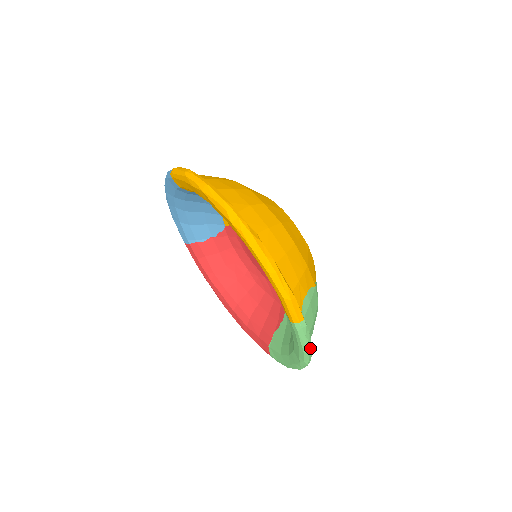
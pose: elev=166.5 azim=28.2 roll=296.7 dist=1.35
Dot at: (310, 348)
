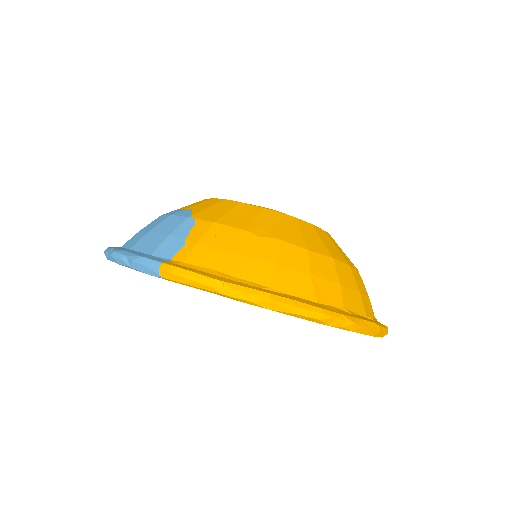
Dot at: occluded
